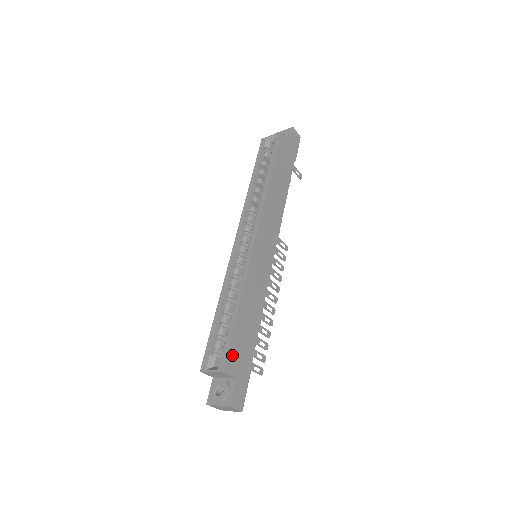
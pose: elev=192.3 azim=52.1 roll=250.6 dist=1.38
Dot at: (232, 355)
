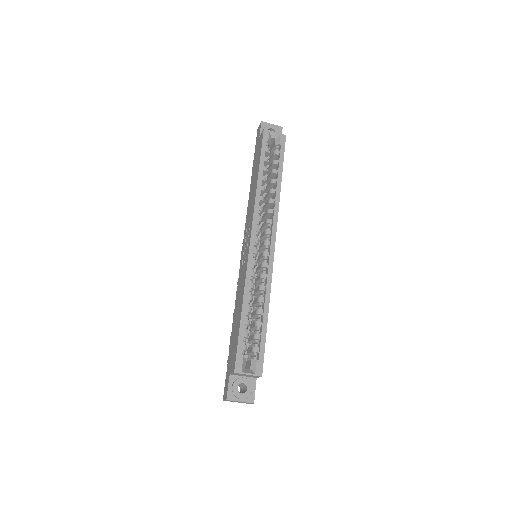
Dot at: (262, 359)
